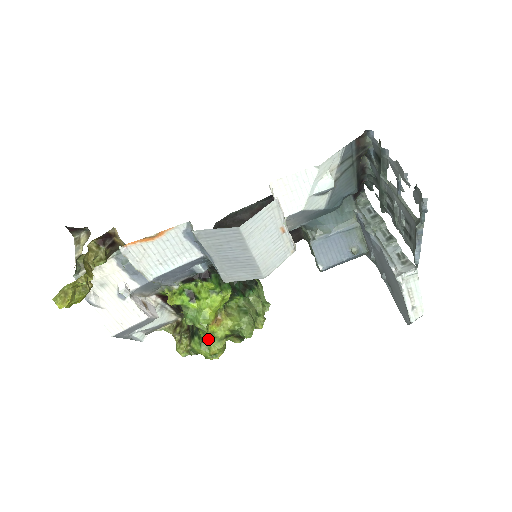
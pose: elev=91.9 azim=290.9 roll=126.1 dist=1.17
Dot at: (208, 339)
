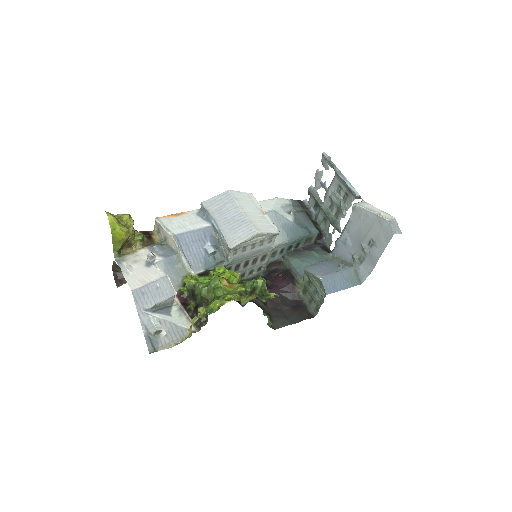
Dot at: (222, 292)
